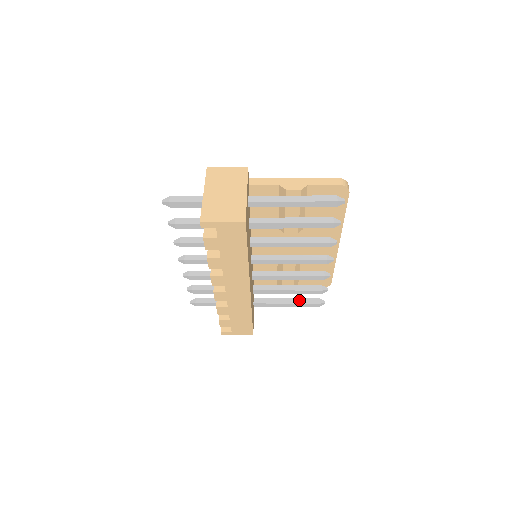
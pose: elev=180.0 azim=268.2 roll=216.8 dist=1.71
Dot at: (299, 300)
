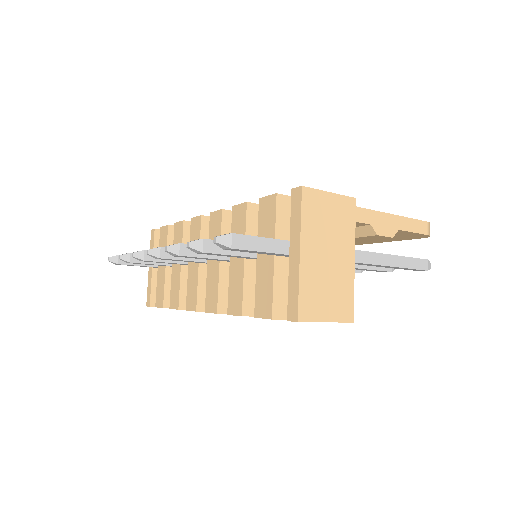
Dot at: occluded
